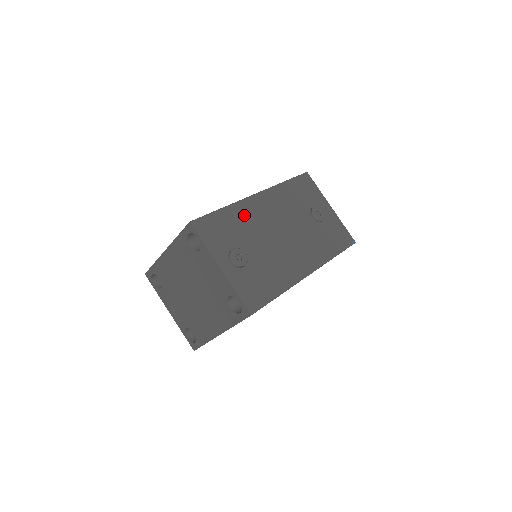
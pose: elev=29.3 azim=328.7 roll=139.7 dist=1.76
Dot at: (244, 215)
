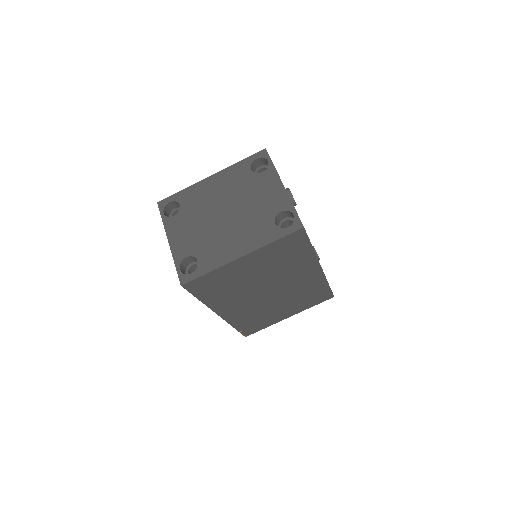
Dot at: occluded
